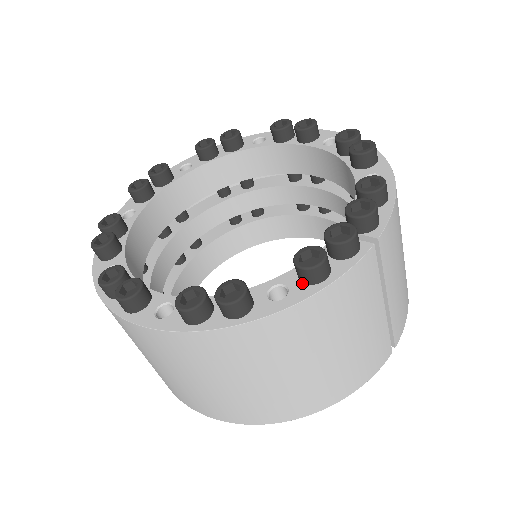
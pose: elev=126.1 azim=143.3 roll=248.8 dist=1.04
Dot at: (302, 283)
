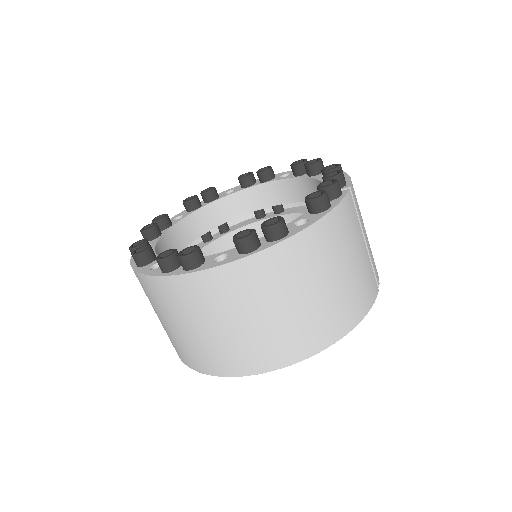
Dot at: (315, 214)
